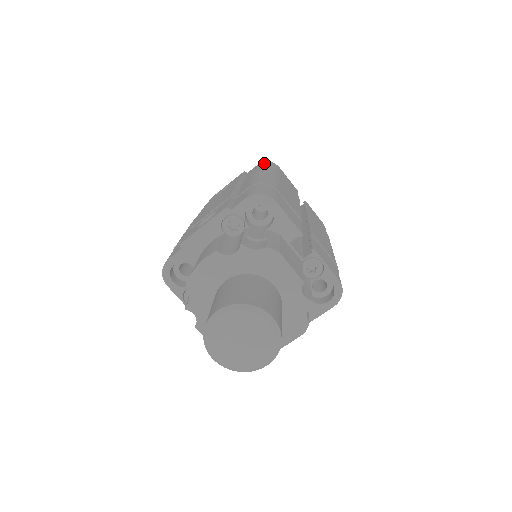
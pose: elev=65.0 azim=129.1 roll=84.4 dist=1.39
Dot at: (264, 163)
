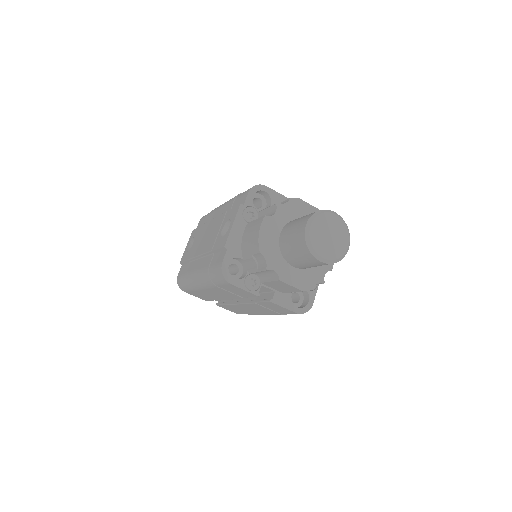
Dot at: (205, 215)
